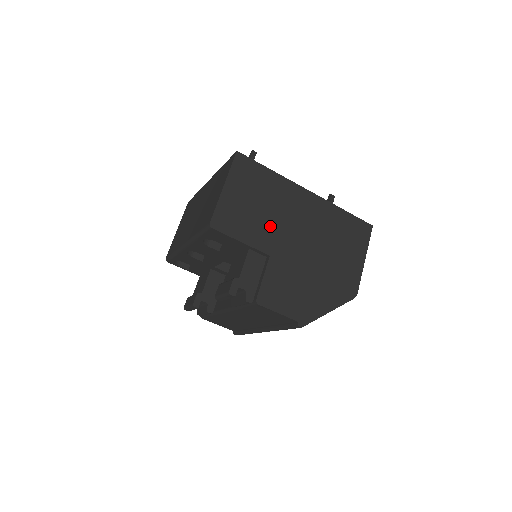
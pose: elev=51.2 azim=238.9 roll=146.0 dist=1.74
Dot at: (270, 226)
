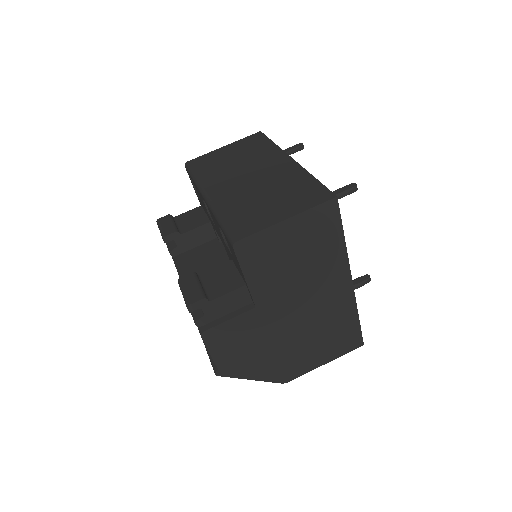
Dot at: (285, 284)
